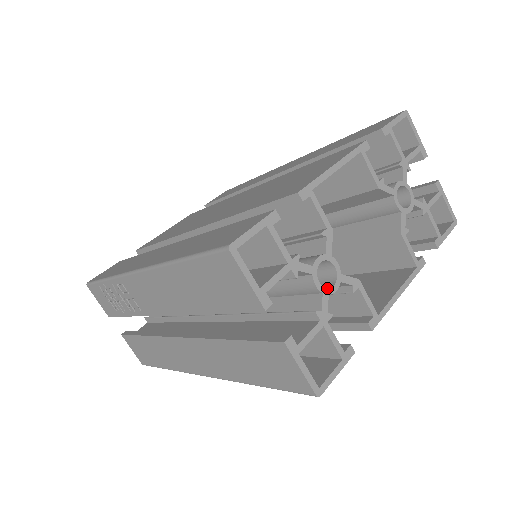
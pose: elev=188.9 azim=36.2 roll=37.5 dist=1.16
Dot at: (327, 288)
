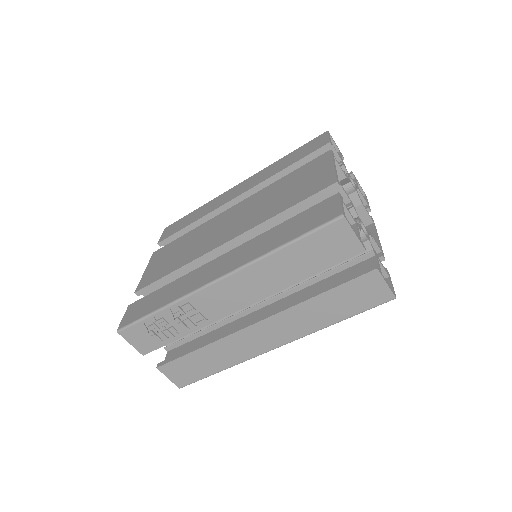
Dot at: (368, 237)
